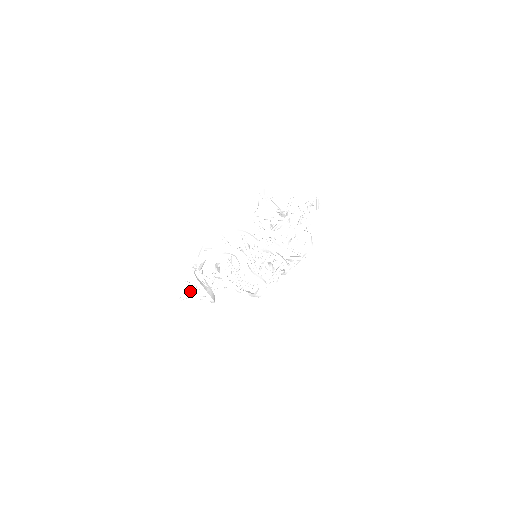
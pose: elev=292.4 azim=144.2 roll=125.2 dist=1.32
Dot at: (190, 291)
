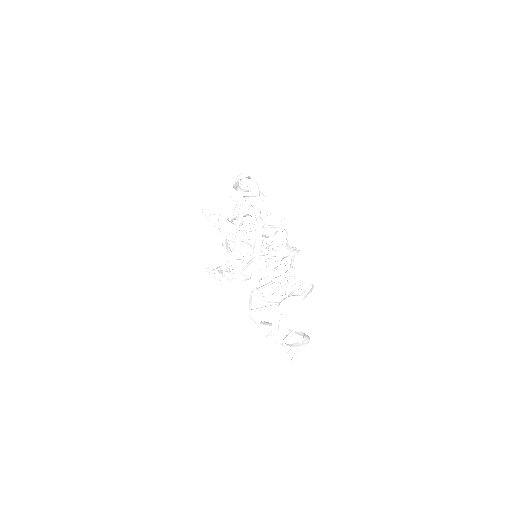
Dot at: (295, 354)
